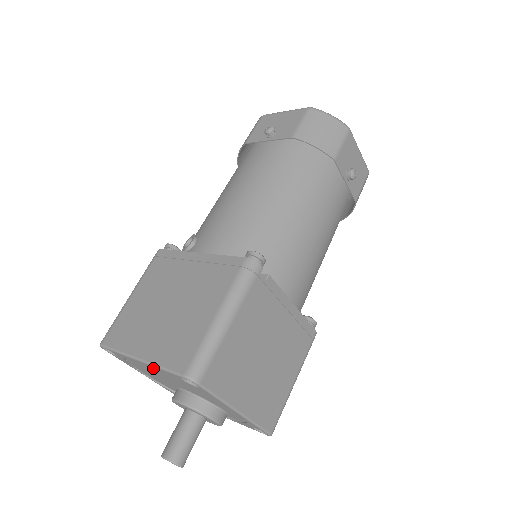
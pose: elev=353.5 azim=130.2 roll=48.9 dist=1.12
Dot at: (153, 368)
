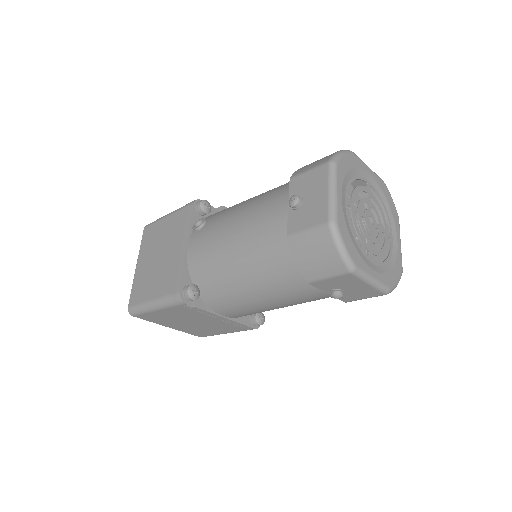
Dot at: occluded
